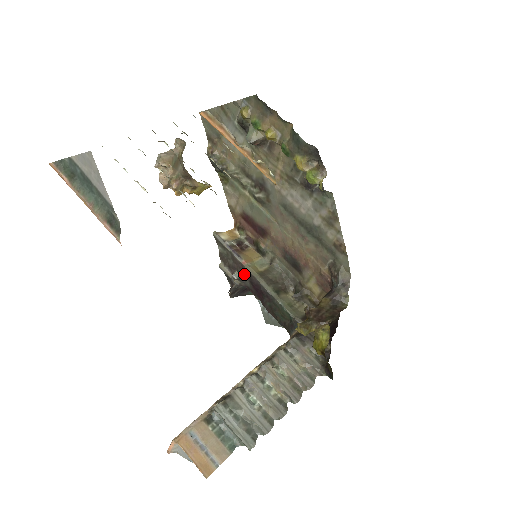
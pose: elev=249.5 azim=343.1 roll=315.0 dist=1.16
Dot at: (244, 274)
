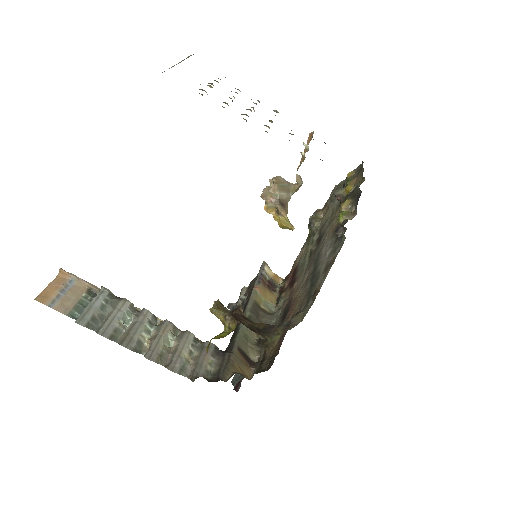
Dot at: (248, 298)
